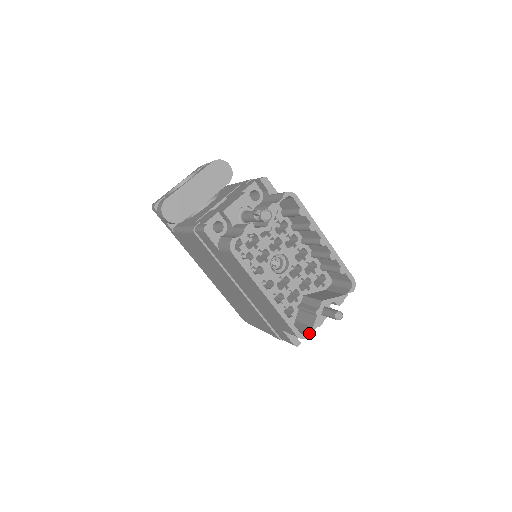
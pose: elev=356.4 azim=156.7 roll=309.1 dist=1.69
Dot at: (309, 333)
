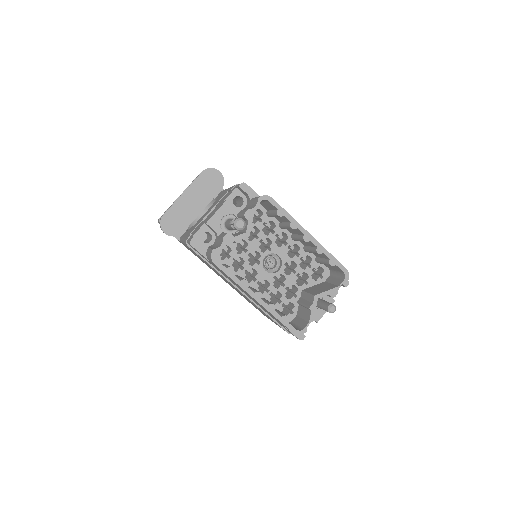
Dot at: (305, 328)
